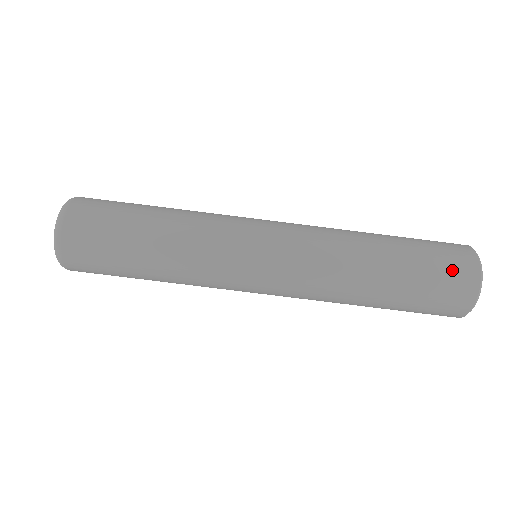
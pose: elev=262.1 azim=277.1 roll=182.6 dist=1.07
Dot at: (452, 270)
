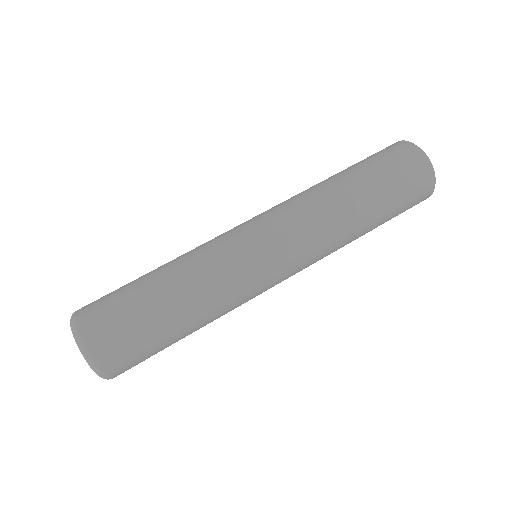
Dot at: (408, 169)
